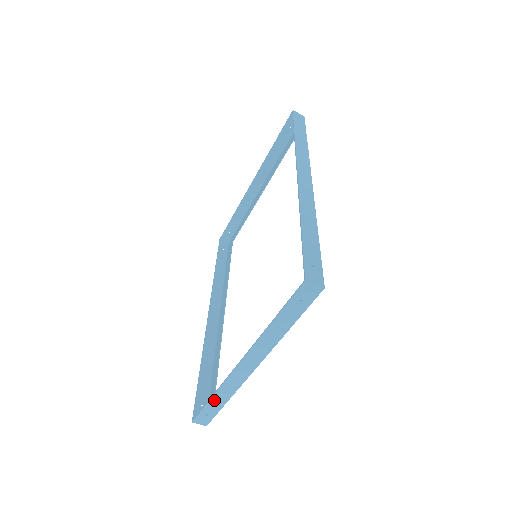
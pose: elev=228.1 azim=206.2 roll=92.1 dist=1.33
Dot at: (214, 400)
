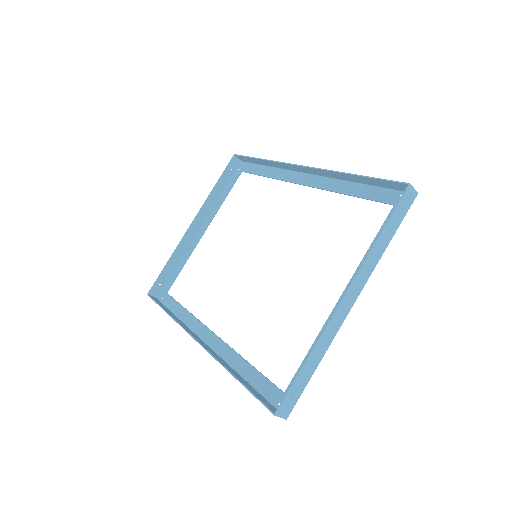
Dot at: (308, 364)
